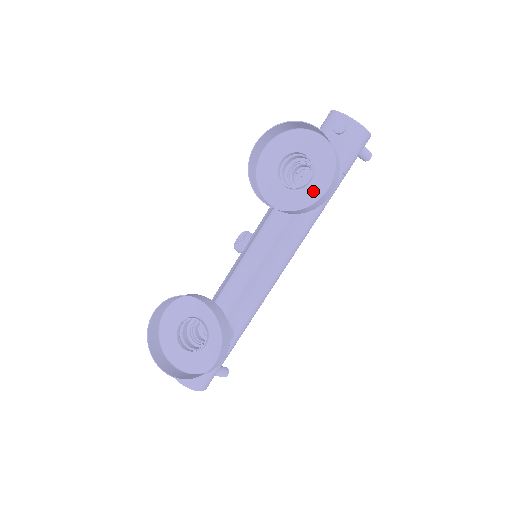
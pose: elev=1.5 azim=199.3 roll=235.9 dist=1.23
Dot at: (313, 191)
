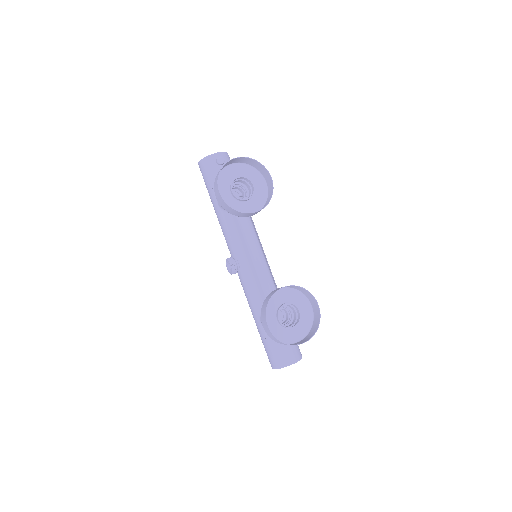
Dot at: (259, 190)
